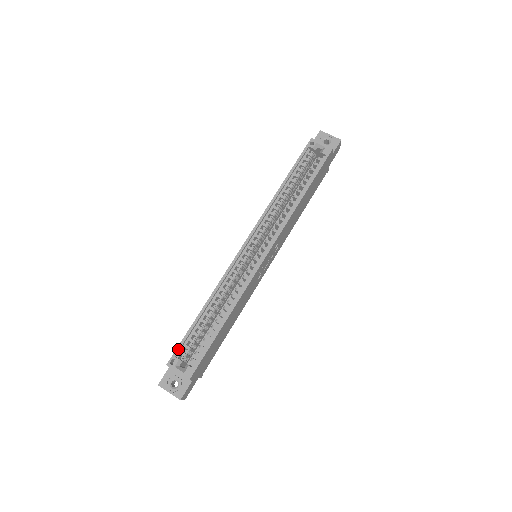
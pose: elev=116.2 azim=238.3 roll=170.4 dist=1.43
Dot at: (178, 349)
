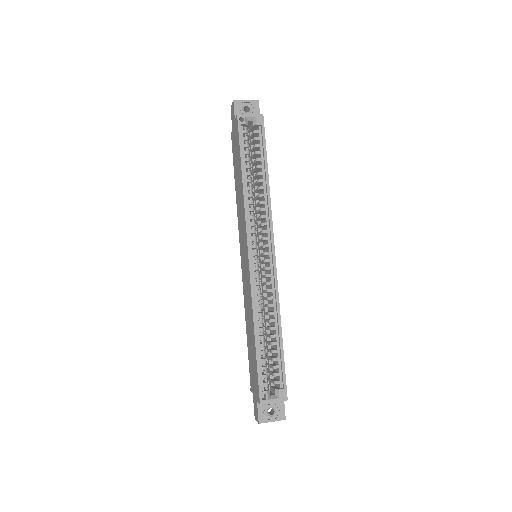
Dot at: (260, 384)
